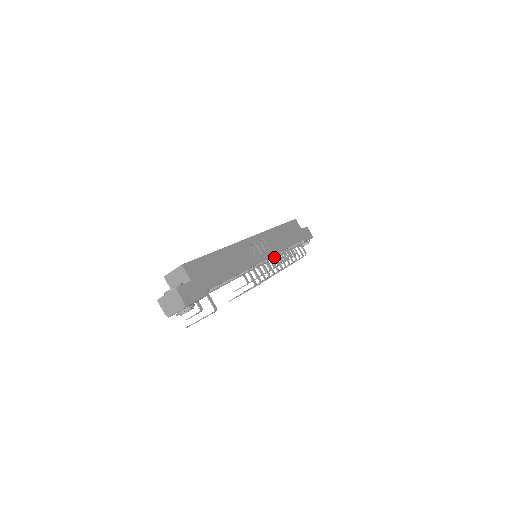
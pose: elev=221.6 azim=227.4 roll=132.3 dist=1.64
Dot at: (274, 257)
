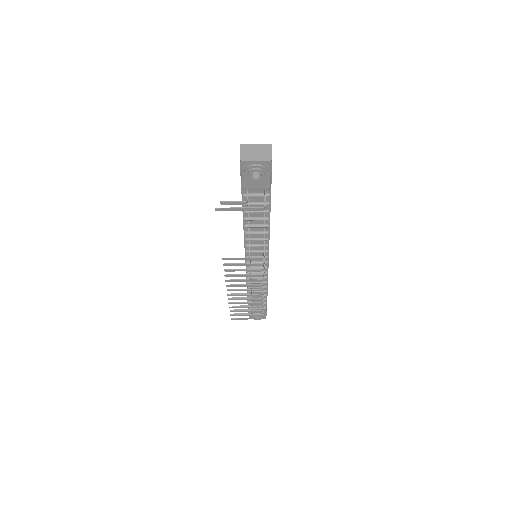
Dot at: (265, 273)
